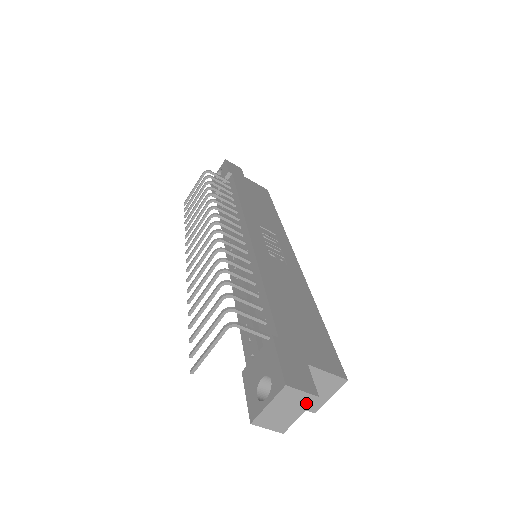
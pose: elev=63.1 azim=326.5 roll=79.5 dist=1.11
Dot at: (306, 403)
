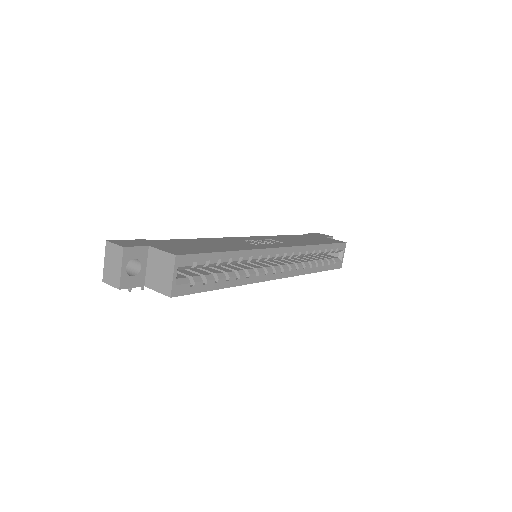
Dot at: (120, 255)
